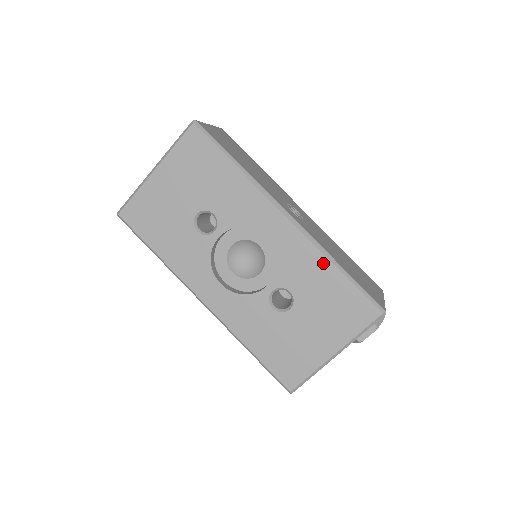
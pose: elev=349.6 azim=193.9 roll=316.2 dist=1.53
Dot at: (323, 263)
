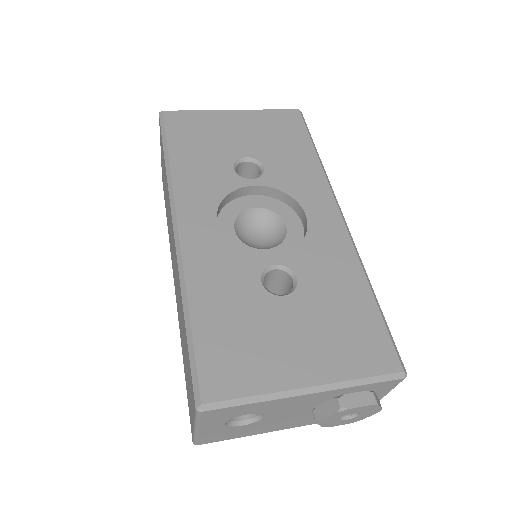
Dot at: (356, 274)
